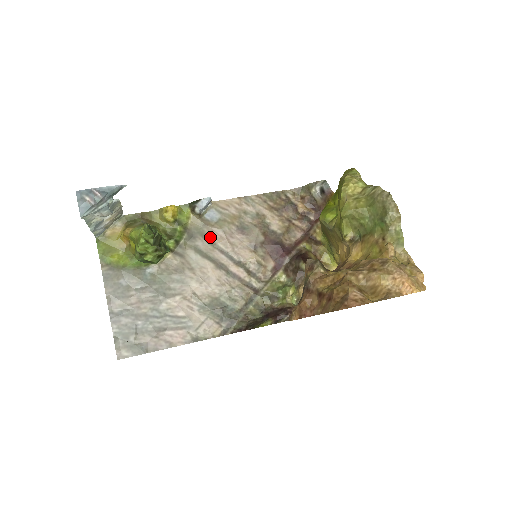
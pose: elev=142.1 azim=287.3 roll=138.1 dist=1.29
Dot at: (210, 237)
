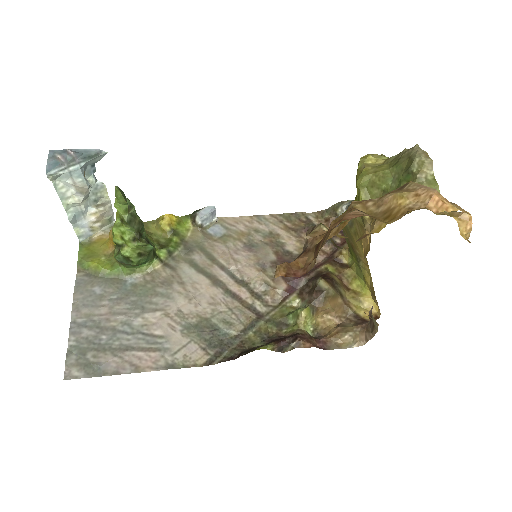
Dot at: (210, 252)
